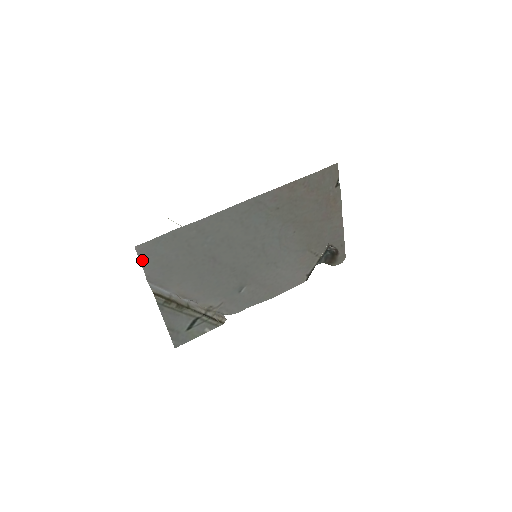
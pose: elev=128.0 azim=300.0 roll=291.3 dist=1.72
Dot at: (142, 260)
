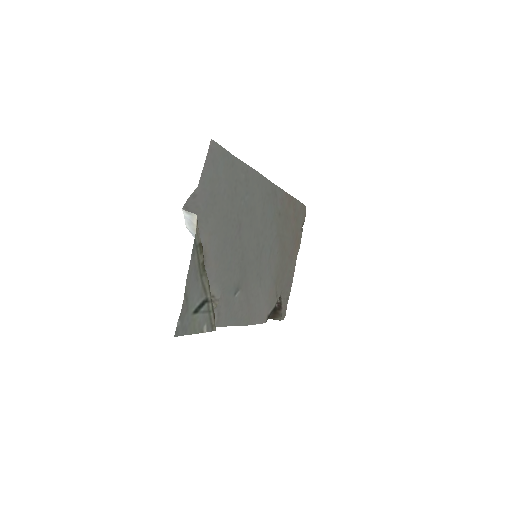
Dot at: (206, 165)
